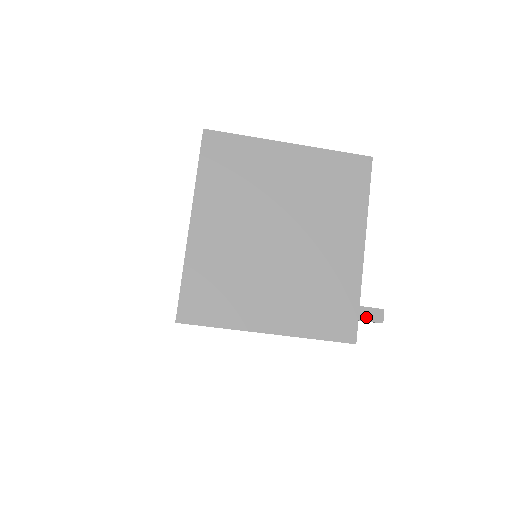
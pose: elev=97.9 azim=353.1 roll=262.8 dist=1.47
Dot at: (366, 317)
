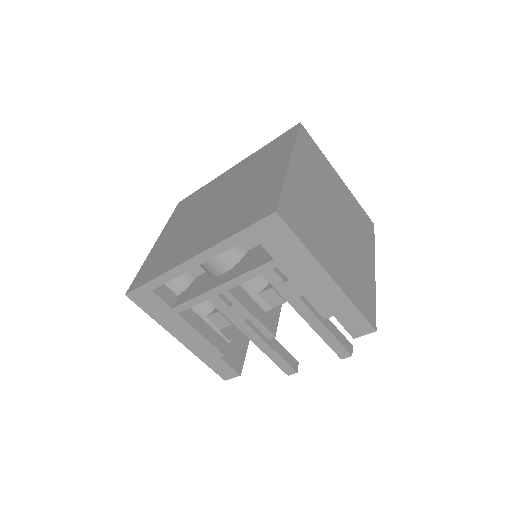
Dot at: (343, 343)
